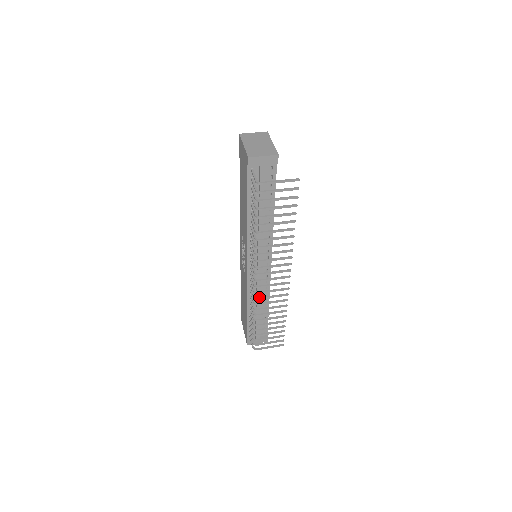
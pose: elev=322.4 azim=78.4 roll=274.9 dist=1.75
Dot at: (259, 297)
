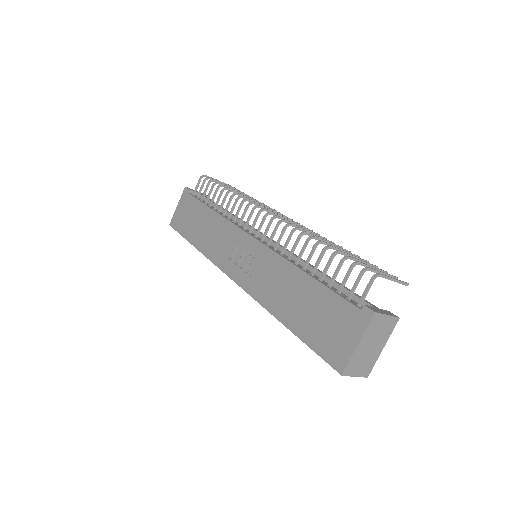
Dot at: (290, 225)
